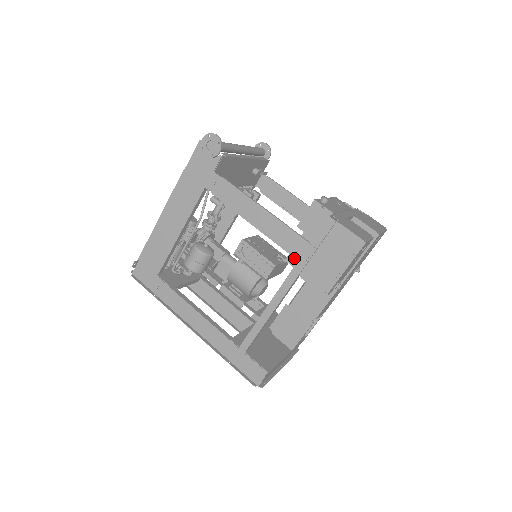
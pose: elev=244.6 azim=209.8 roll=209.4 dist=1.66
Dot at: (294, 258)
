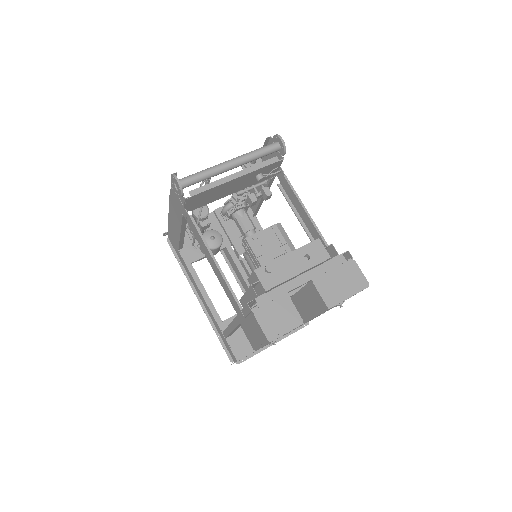
Dot at: (243, 304)
